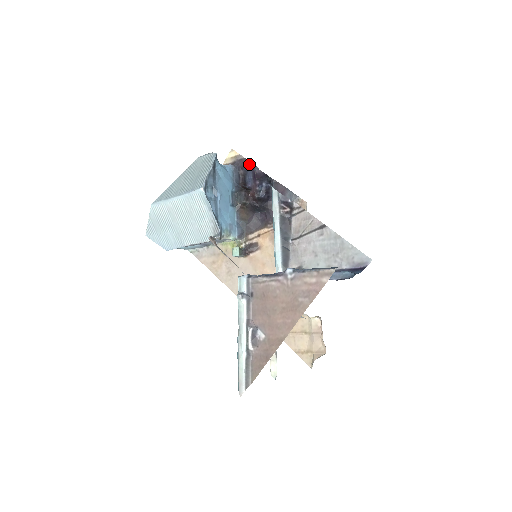
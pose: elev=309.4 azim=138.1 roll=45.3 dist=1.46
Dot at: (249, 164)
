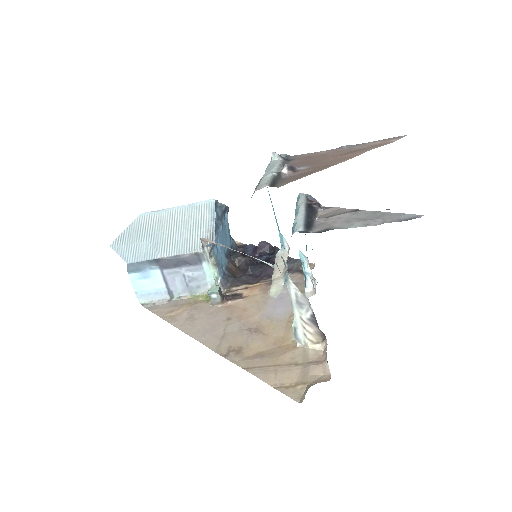
Dot at: (251, 245)
